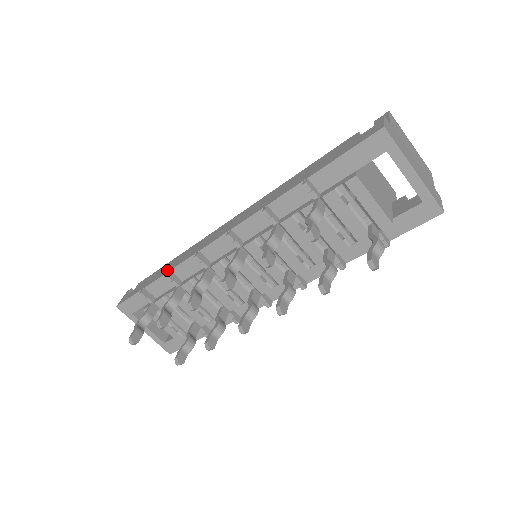
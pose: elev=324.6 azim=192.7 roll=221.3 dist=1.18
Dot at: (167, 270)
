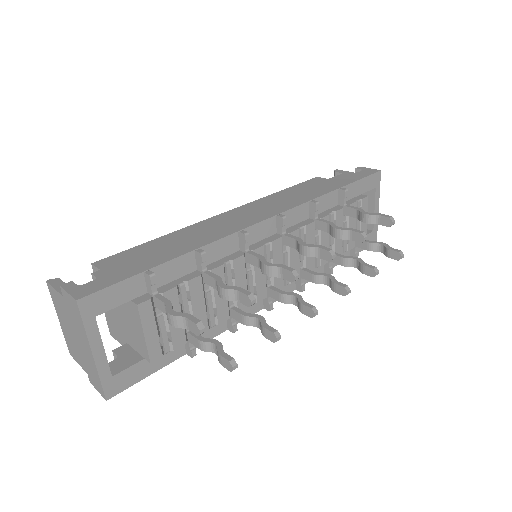
Dot at: (187, 249)
